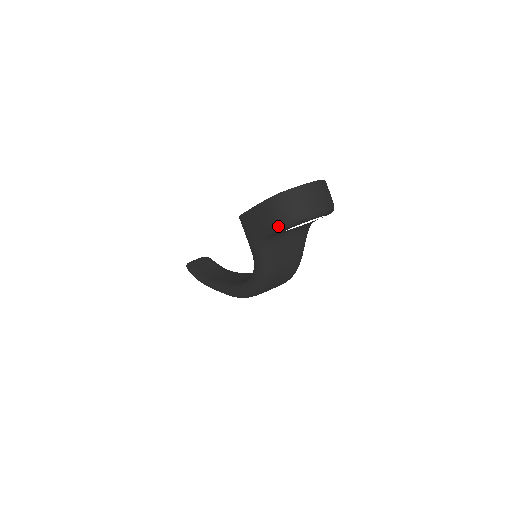
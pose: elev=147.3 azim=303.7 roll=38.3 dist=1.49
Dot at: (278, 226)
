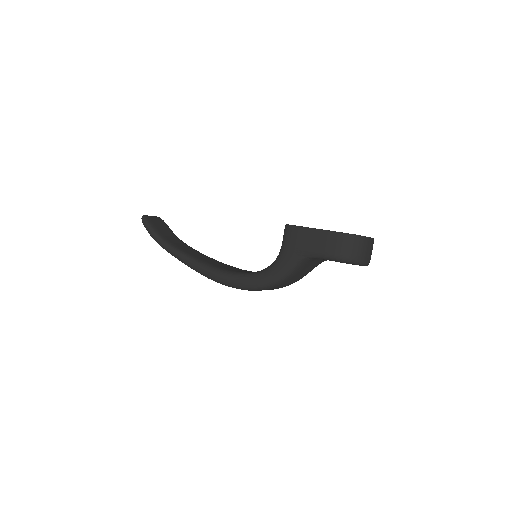
Dot at: (338, 257)
